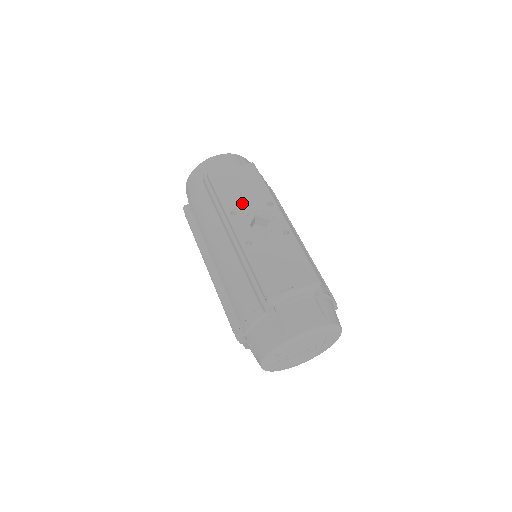
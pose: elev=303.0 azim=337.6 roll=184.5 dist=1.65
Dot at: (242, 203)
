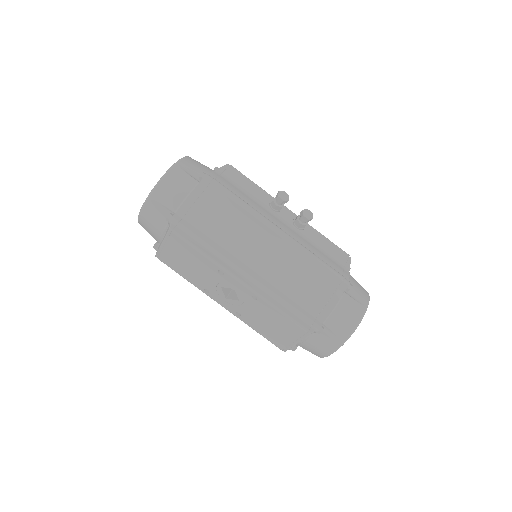
Dot at: (203, 280)
